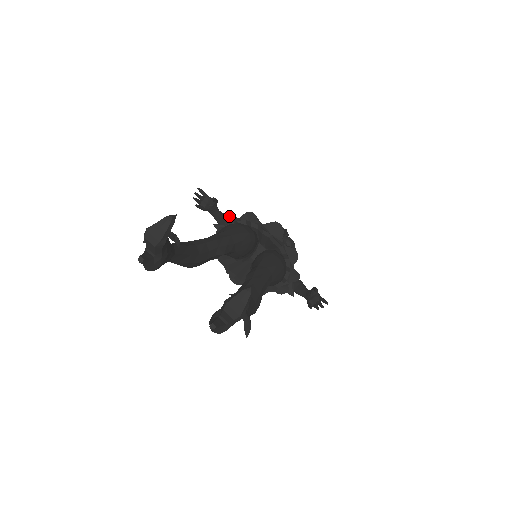
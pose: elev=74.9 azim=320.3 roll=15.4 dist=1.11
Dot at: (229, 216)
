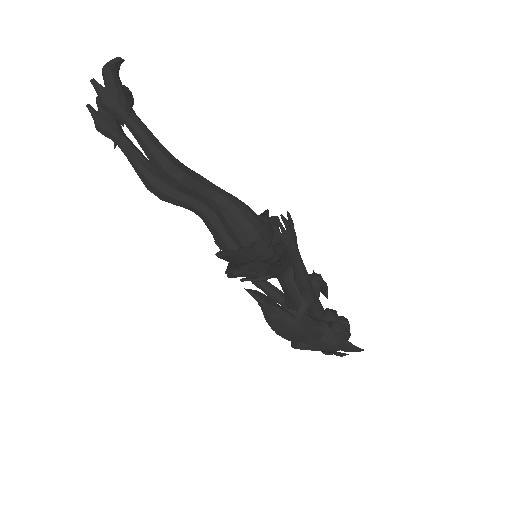
Dot at: occluded
